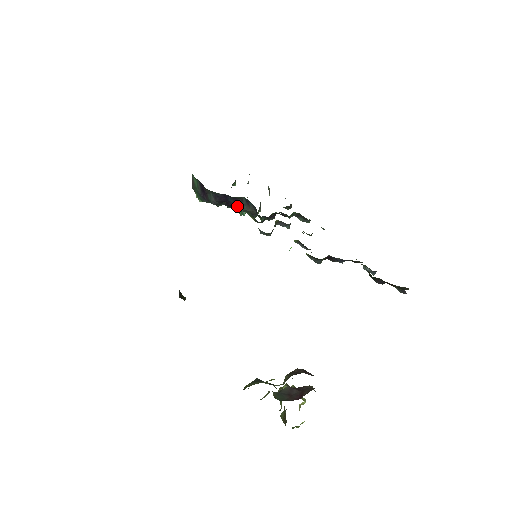
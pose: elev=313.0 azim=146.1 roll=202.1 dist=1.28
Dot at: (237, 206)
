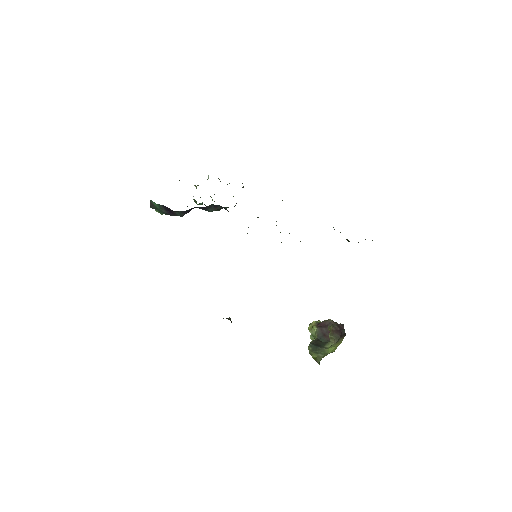
Dot at: occluded
